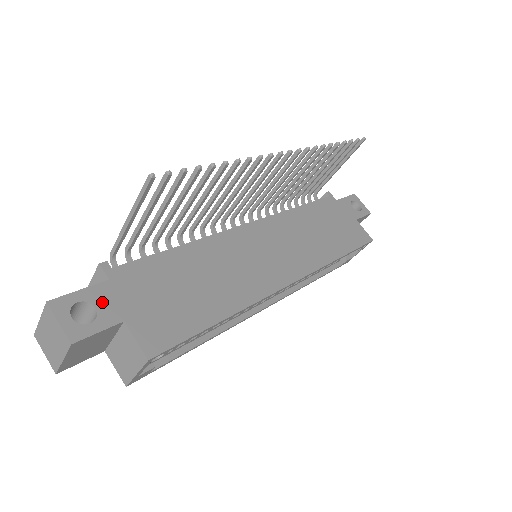
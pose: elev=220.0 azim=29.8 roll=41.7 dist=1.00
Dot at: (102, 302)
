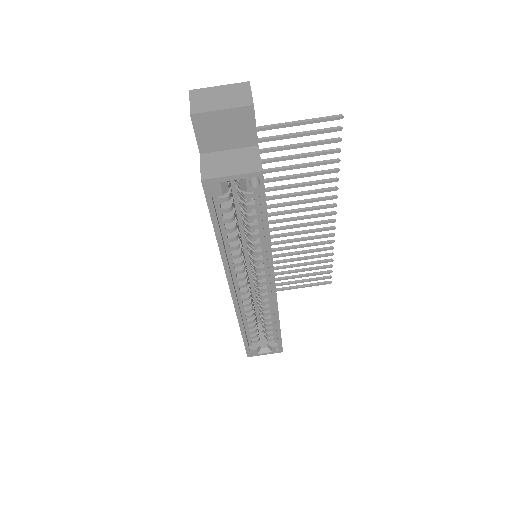
Dot at: occluded
